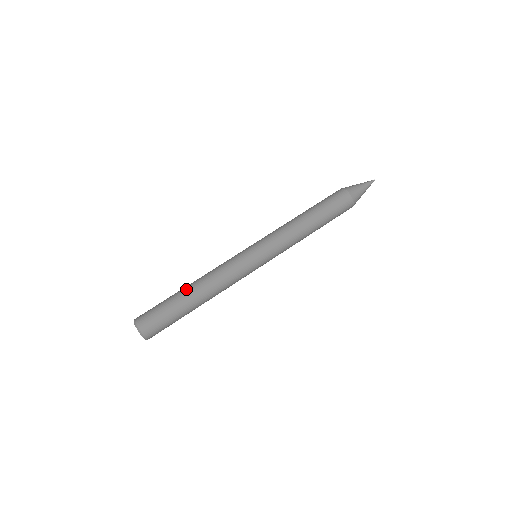
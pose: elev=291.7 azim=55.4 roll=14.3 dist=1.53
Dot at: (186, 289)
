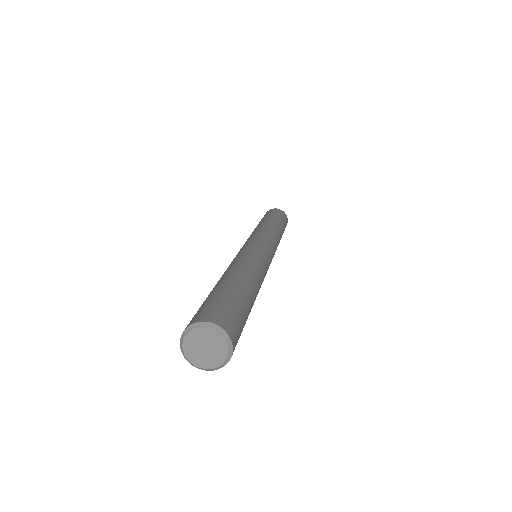
Dot at: (227, 276)
